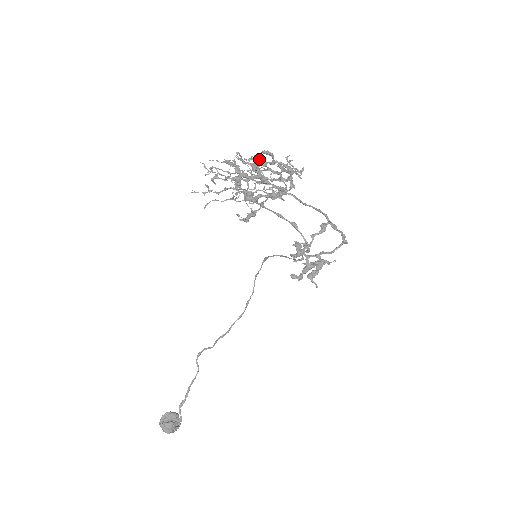
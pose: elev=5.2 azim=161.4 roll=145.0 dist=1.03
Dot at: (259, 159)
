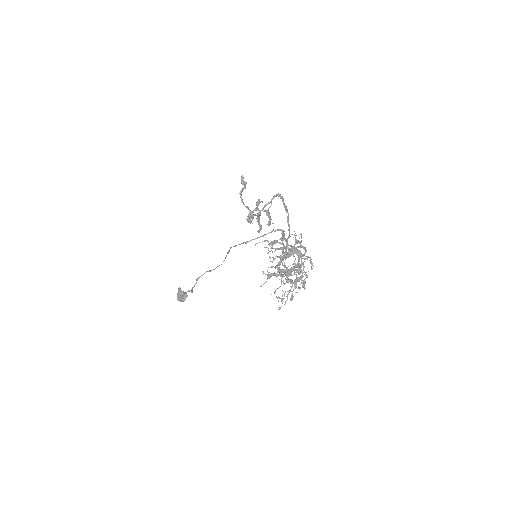
Dot at: occluded
